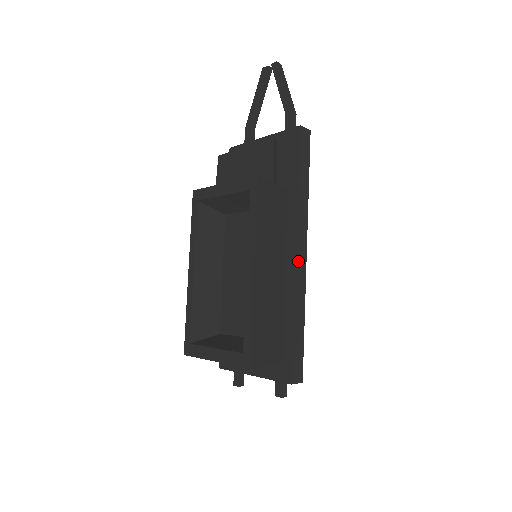
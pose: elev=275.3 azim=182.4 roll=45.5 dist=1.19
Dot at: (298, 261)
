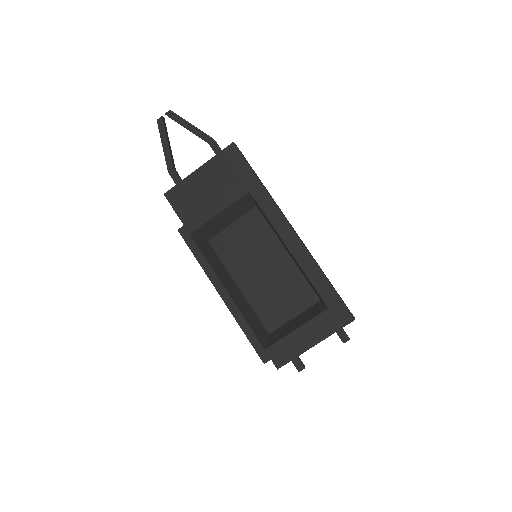
Dot at: (297, 235)
